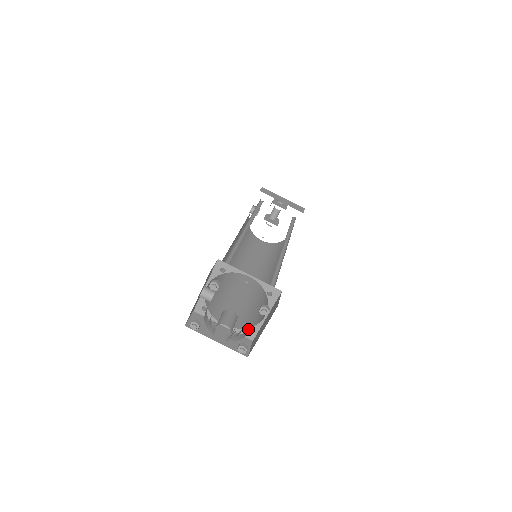
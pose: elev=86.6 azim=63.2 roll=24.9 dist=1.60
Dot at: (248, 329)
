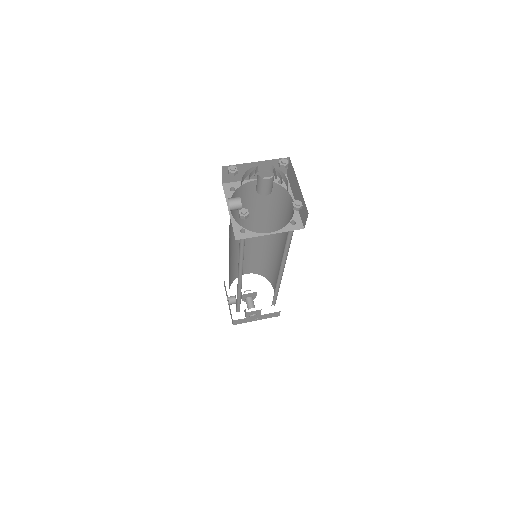
Dot at: occluded
